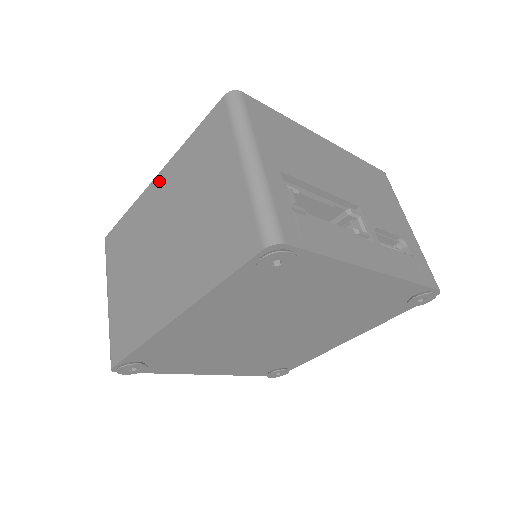
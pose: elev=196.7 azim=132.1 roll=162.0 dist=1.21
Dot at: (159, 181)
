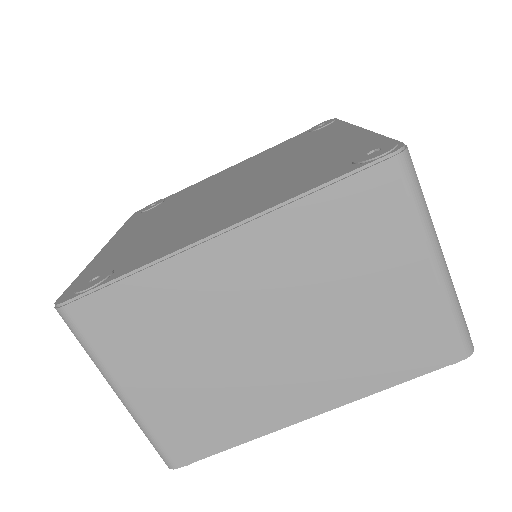
Dot at: (234, 245)
